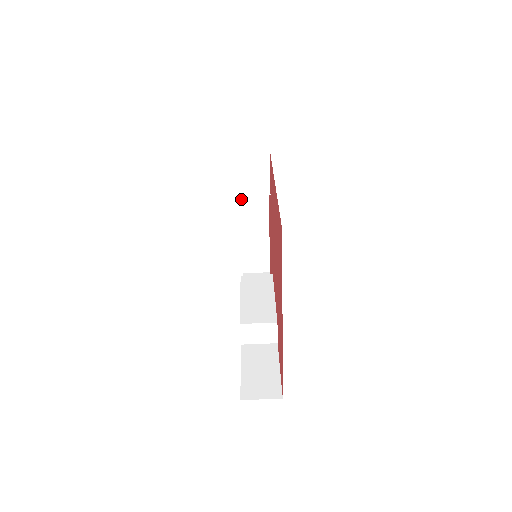
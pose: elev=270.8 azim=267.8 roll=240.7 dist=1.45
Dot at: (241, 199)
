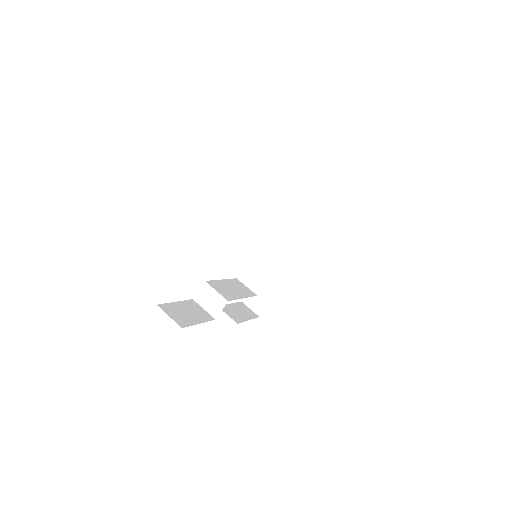
Dot at: (283, 244)
